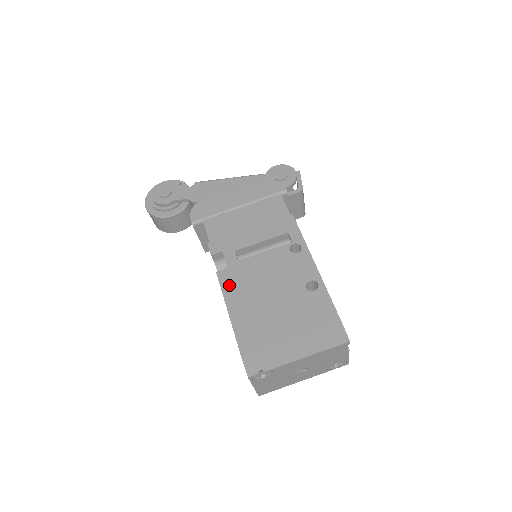
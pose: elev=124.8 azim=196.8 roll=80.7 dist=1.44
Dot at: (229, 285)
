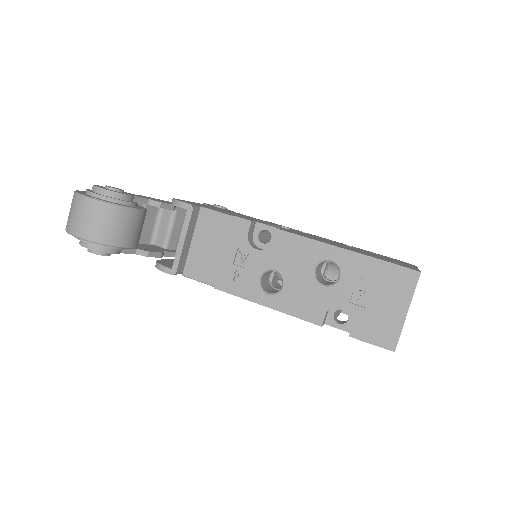
Dot at: (301, 235)
